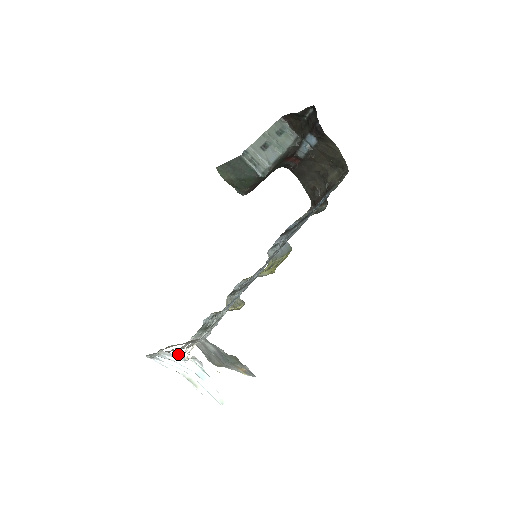
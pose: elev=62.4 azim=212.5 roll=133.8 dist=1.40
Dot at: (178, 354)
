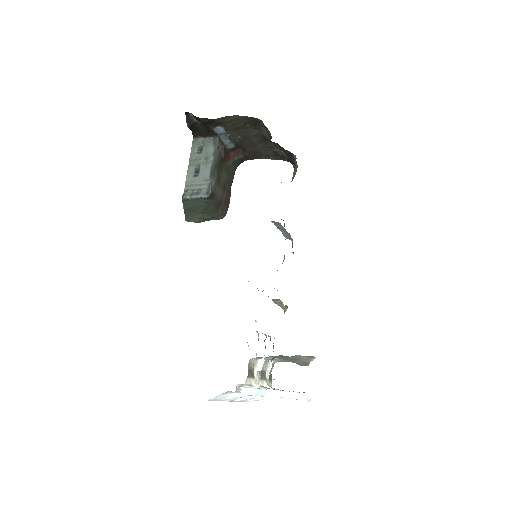
Dot at: (222, 393)
